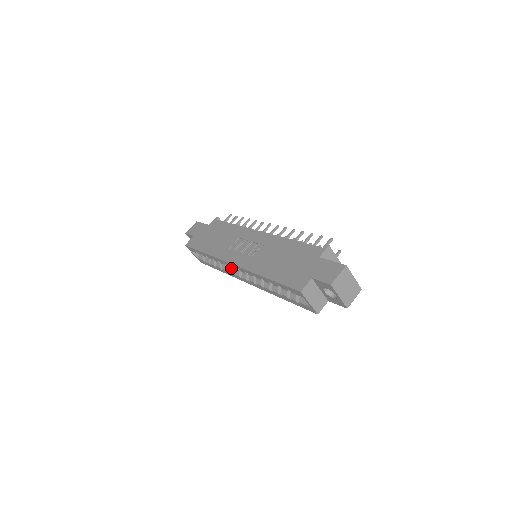
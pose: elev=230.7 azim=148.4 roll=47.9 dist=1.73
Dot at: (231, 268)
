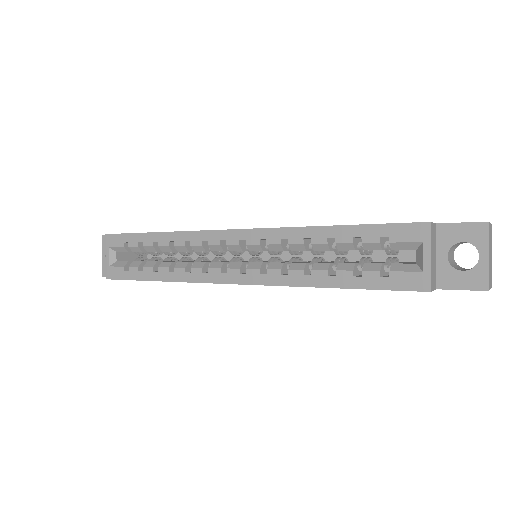
Dot at: occluded
